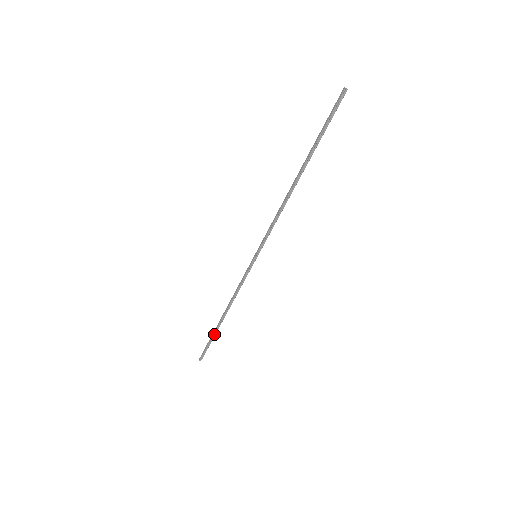
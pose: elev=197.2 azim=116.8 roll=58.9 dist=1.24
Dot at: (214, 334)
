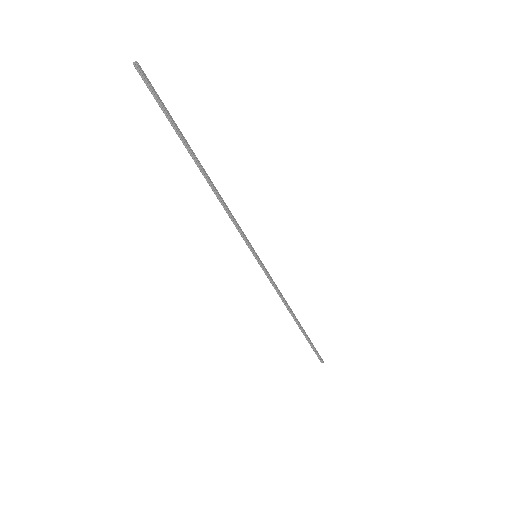
Dot at: (306, 337)
